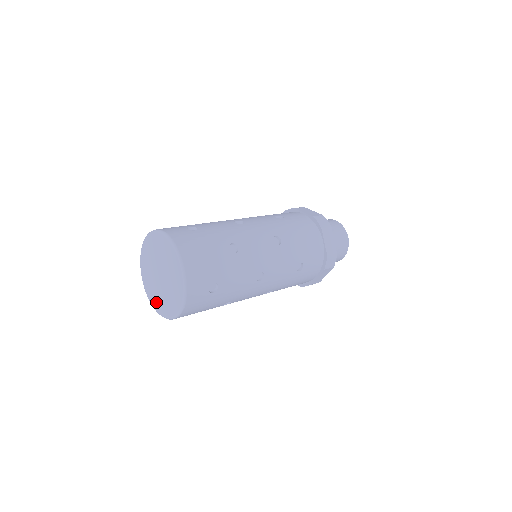
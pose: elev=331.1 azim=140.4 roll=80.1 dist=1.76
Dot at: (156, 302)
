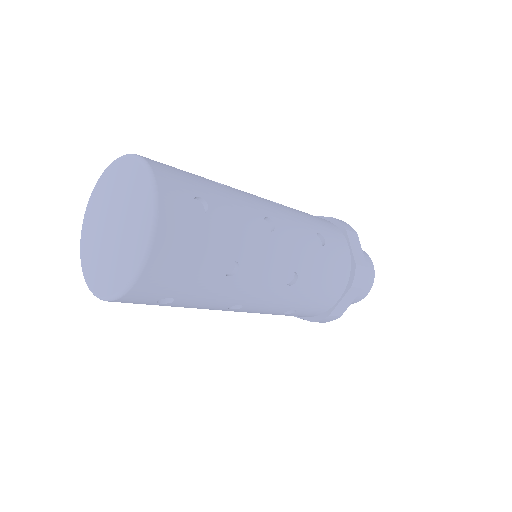
Dot at: (87, 240)
